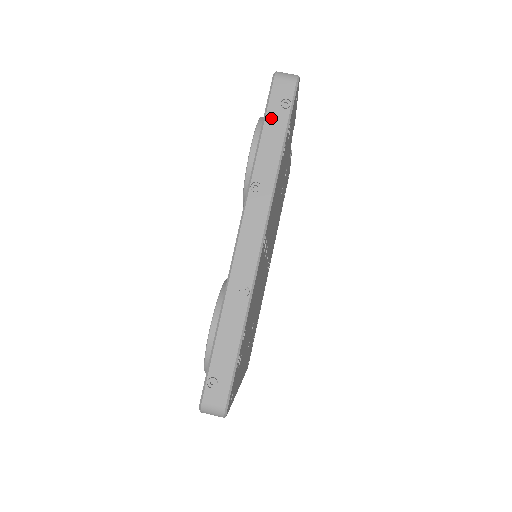
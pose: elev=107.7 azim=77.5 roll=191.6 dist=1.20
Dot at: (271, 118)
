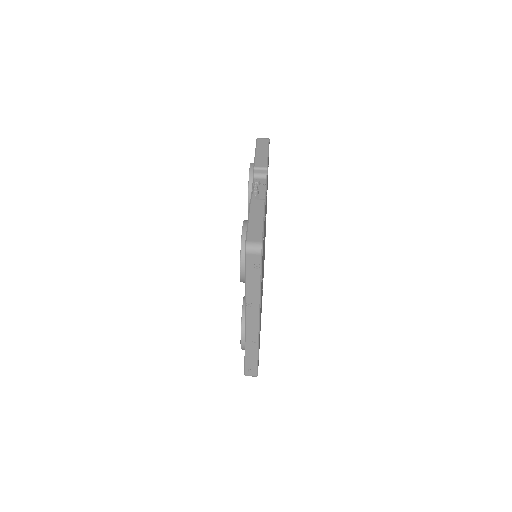
Dot at: (249, 274)
